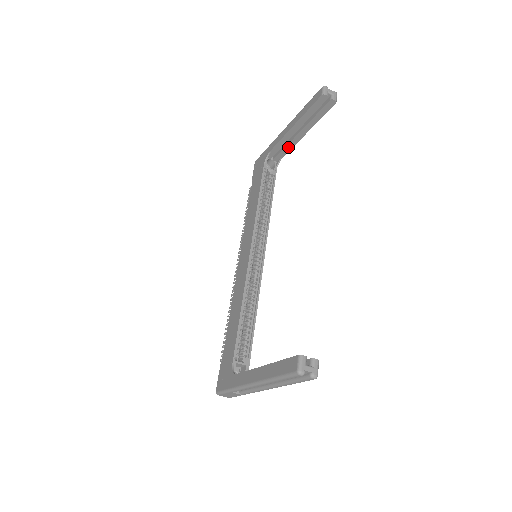
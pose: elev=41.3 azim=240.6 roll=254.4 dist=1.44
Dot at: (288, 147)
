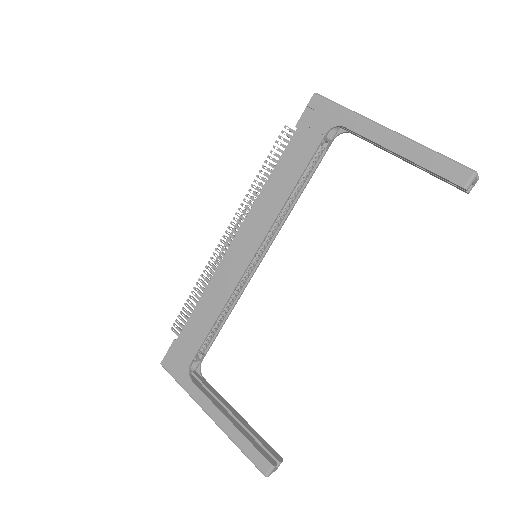
Dot at: (369, 141)
